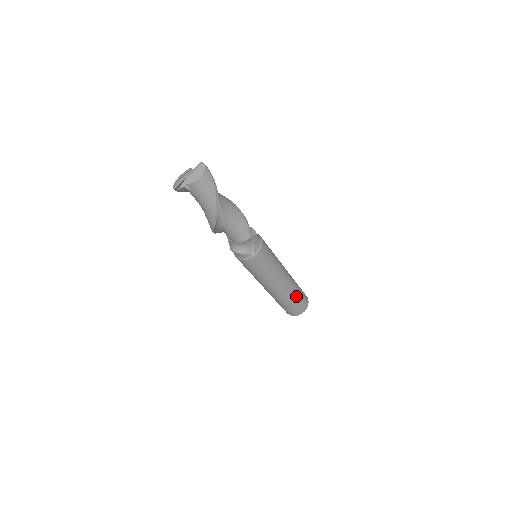
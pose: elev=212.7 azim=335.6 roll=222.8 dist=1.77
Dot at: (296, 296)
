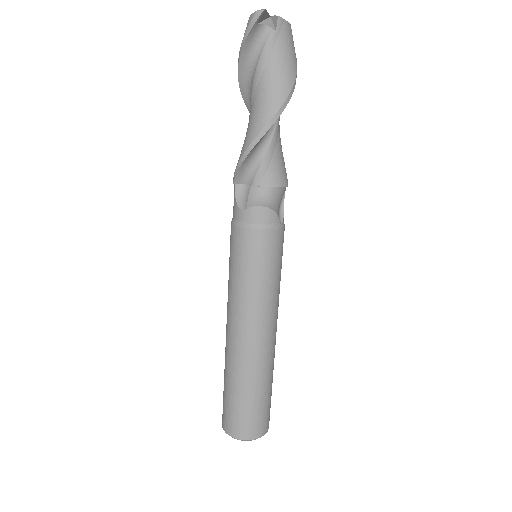
Dot at: (272, 379)
